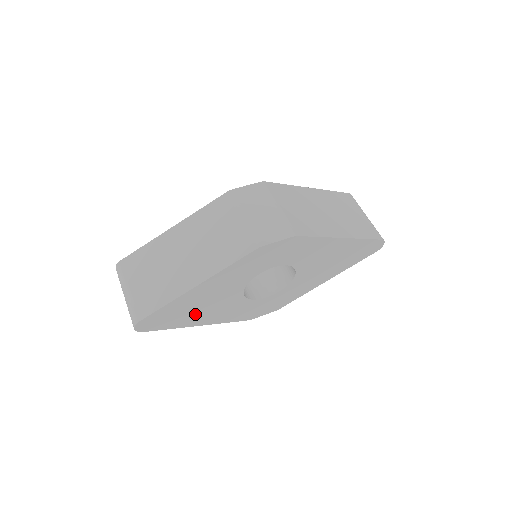
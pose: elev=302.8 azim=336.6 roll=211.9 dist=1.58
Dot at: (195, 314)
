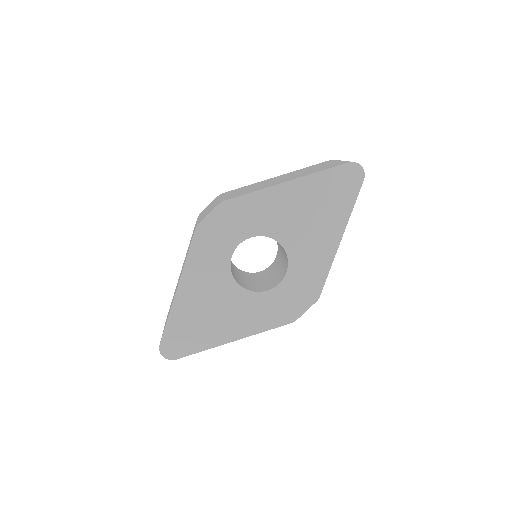
Dot at: (212, 326)
